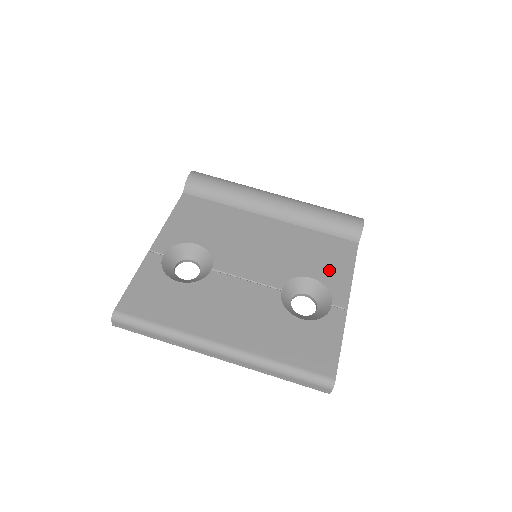
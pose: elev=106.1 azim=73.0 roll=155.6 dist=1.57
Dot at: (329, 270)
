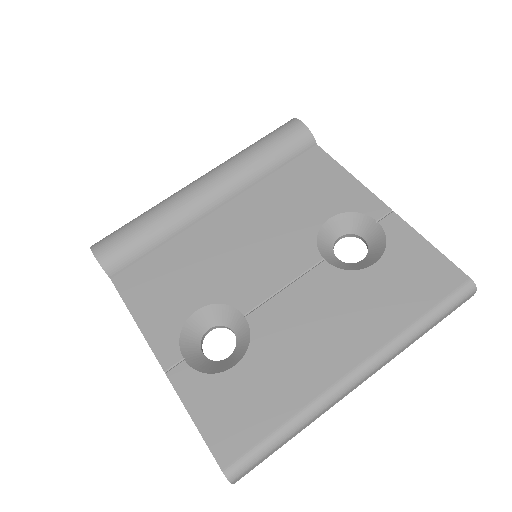
Dot at: (331, 195)
